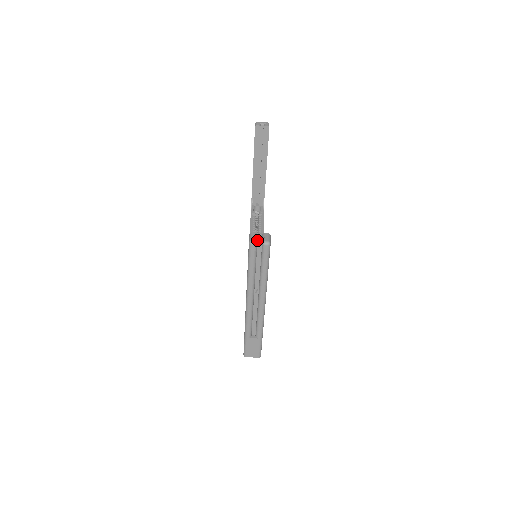
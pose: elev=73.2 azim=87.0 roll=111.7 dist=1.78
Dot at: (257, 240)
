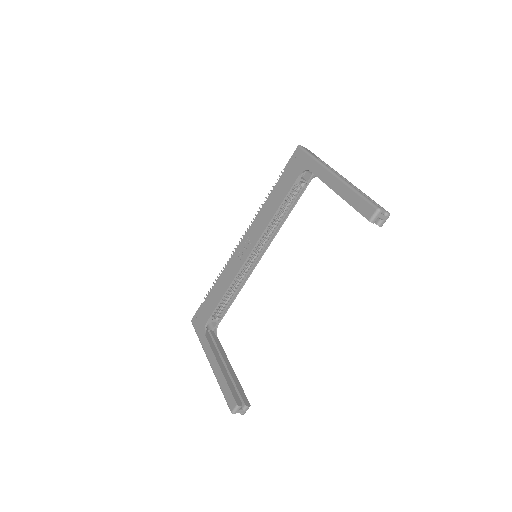
Dot at: occluded
